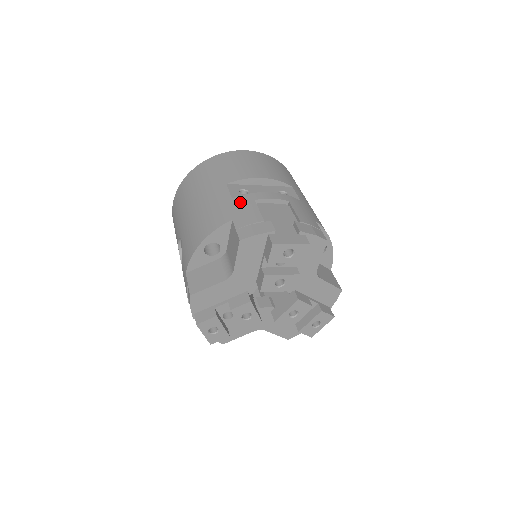
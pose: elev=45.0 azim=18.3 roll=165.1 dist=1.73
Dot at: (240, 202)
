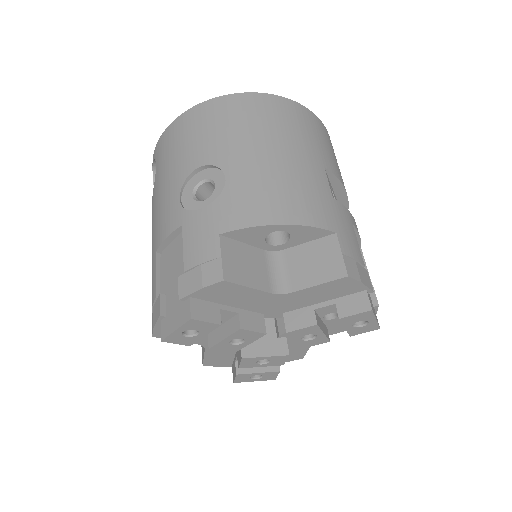
Dot at: (342, 213)
